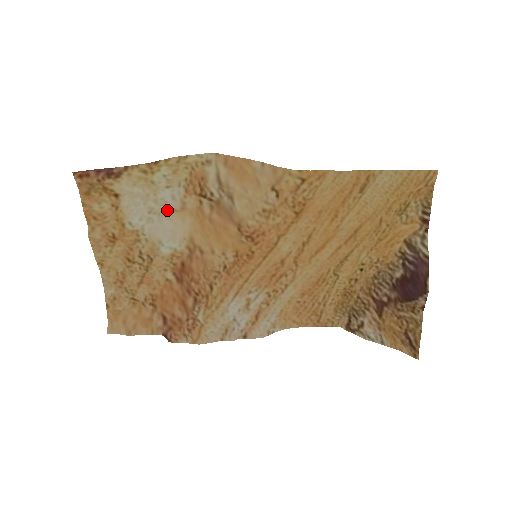
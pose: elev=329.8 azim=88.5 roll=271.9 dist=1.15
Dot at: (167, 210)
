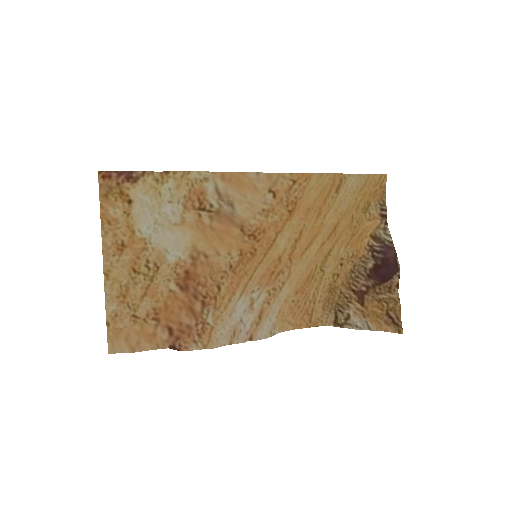
Dot at: (169, 224)
